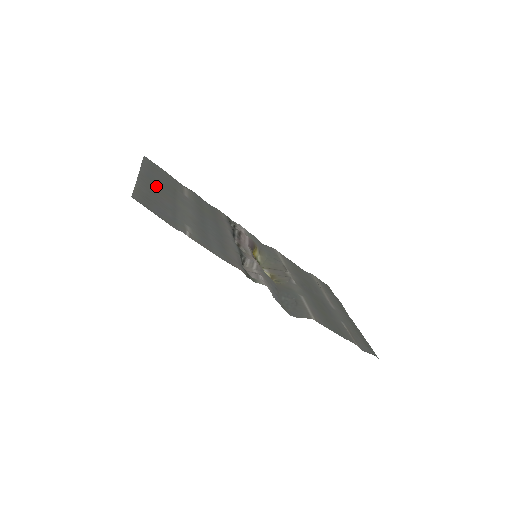
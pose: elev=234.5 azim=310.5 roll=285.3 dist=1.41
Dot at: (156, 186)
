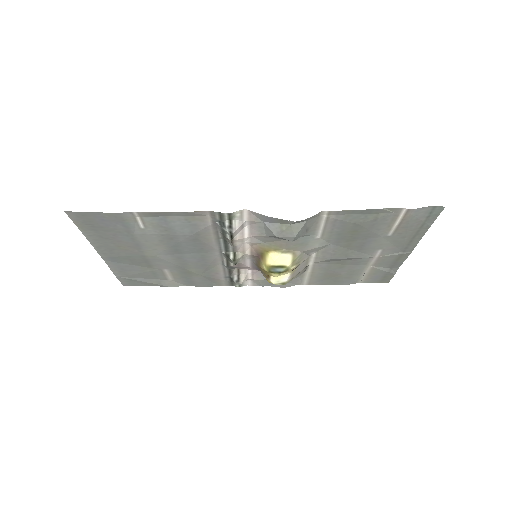
Dot at: (118, 253)
